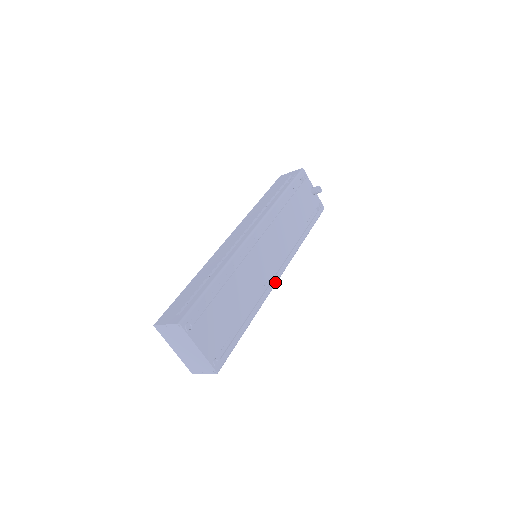
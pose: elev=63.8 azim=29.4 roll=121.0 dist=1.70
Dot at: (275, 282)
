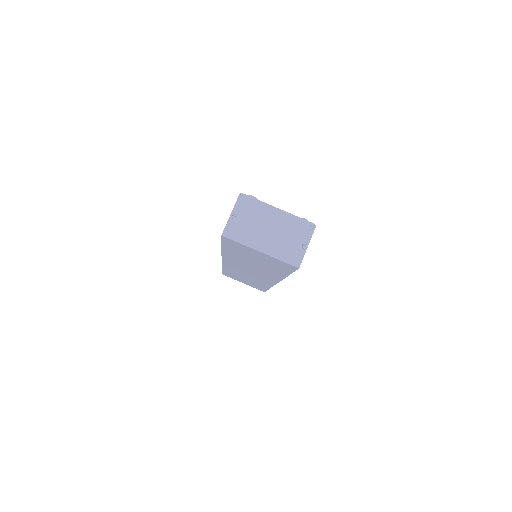
Dot at: occluded
